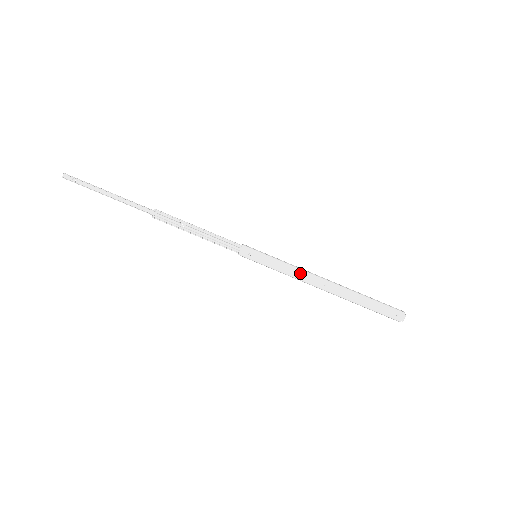
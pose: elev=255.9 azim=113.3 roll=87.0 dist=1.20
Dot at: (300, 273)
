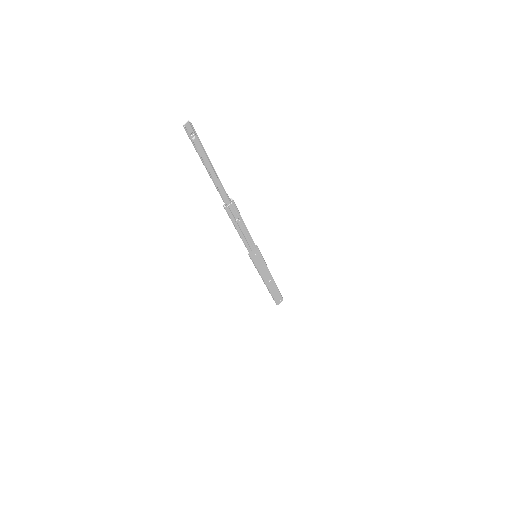
Dot at: (266, 272)
